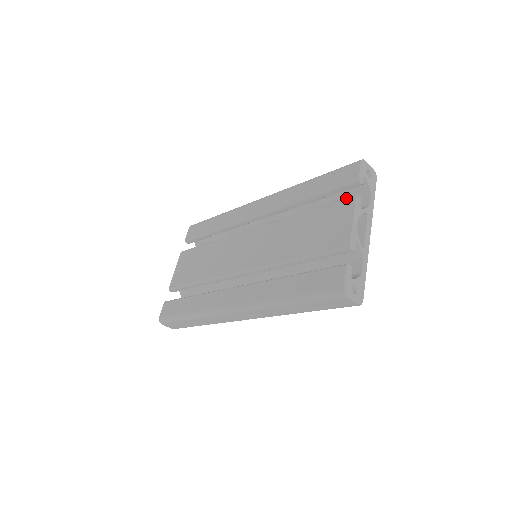
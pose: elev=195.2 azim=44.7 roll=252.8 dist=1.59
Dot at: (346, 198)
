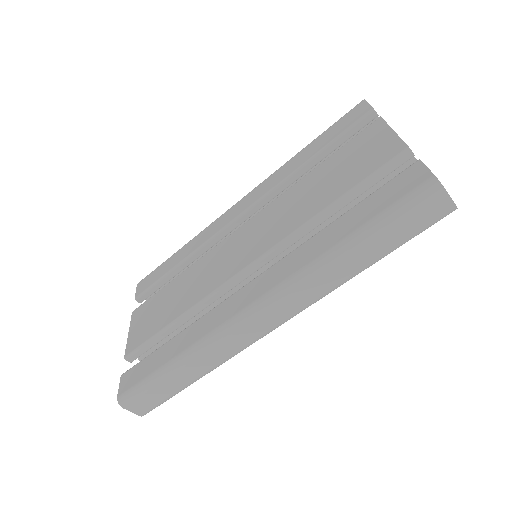
Dot at: (368, 126)
